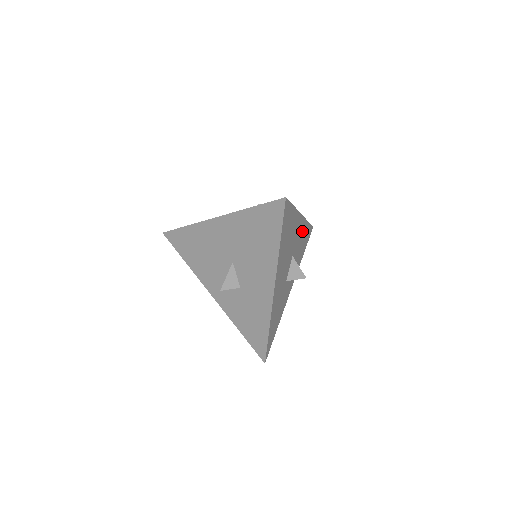
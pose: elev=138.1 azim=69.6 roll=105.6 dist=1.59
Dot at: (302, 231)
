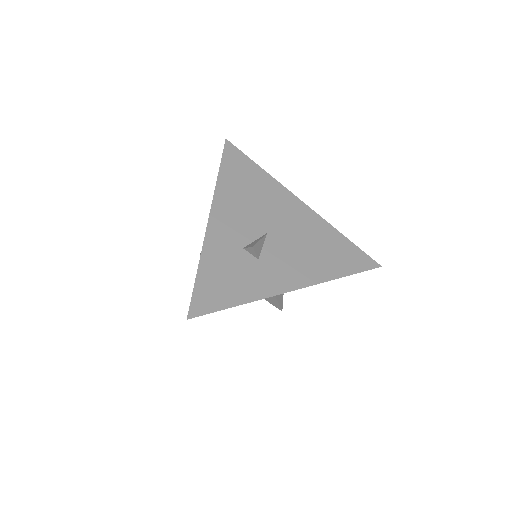
Dot at: occluded
